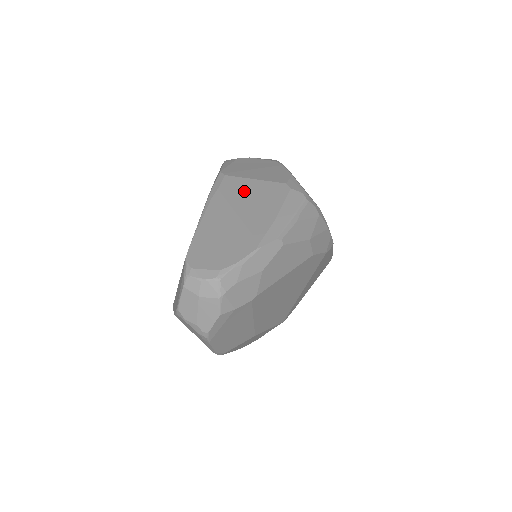
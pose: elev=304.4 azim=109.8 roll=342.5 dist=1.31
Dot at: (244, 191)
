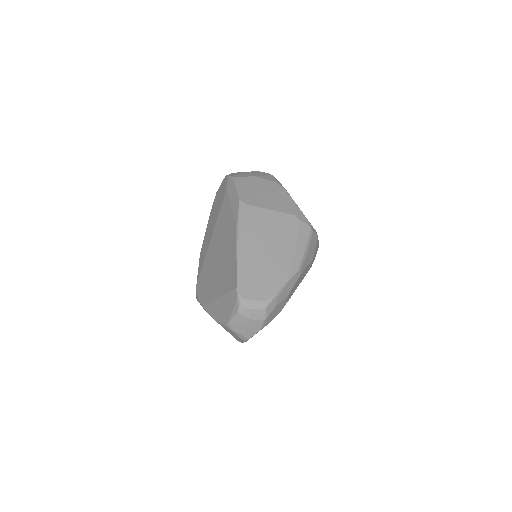
Dot at: (265, 223)
